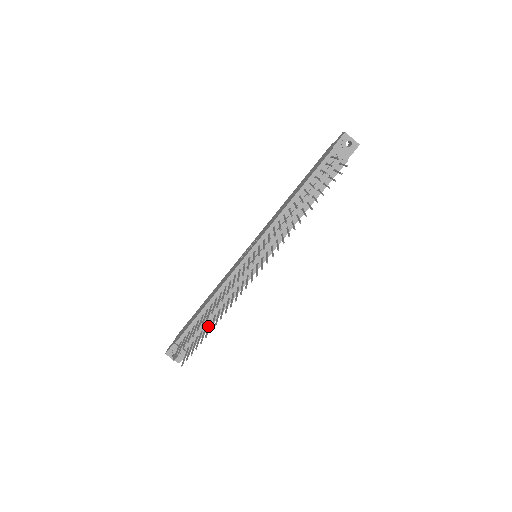
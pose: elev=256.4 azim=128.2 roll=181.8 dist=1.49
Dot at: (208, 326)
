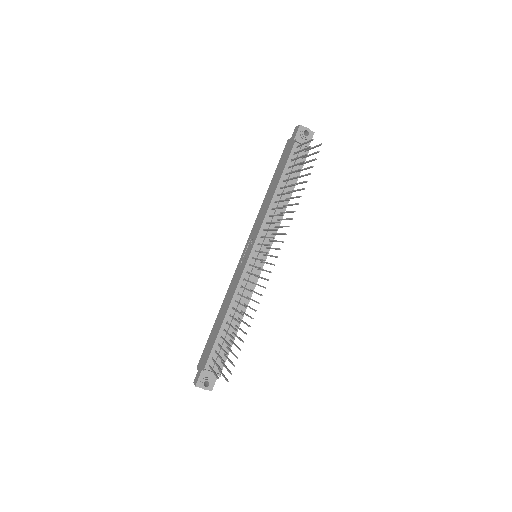
Dot at: (236, 336)
